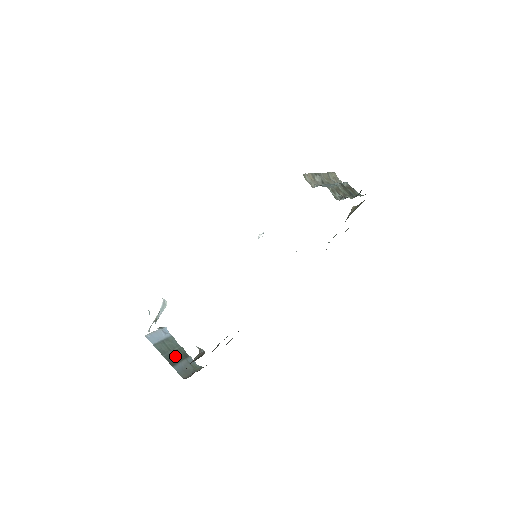
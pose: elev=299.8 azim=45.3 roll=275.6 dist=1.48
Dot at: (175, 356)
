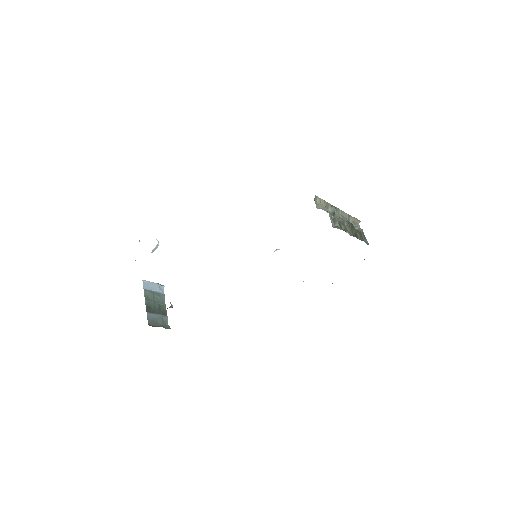
Dot at: (155, 307)
